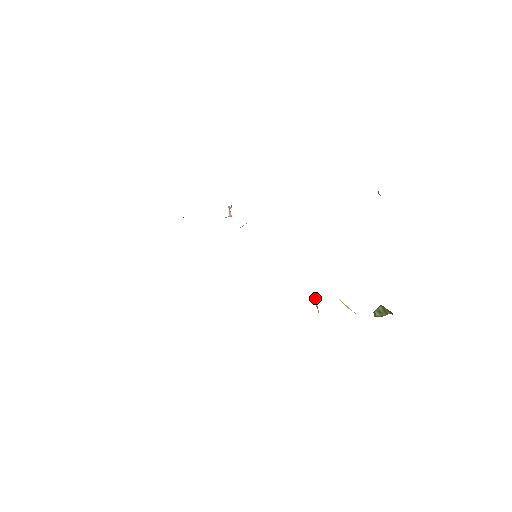
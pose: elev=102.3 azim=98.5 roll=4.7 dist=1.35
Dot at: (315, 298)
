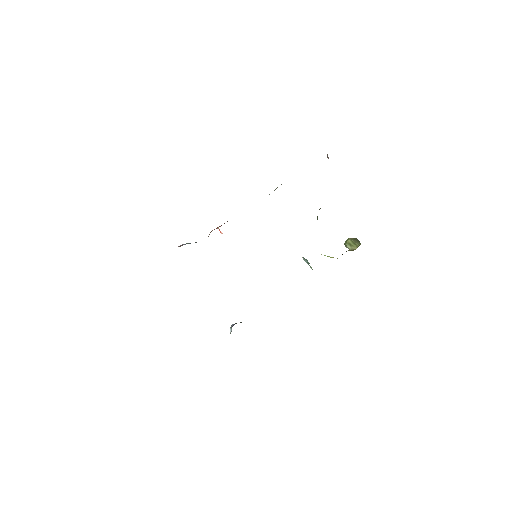
Dot at: (306, 260)
